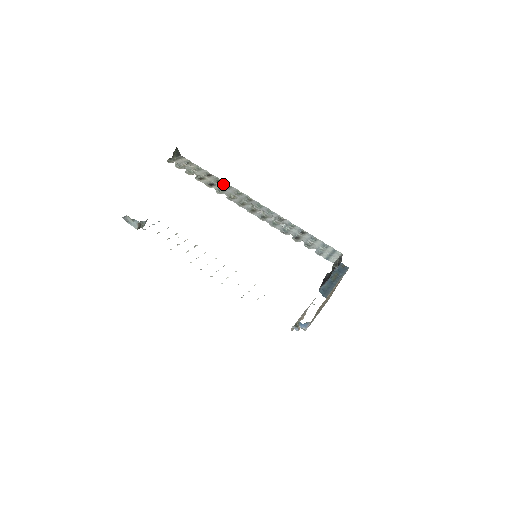
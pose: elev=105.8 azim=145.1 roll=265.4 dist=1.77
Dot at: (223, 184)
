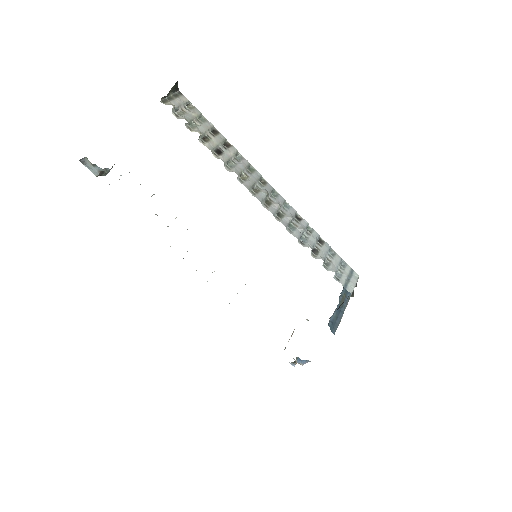
Dot at: (232, 151)
